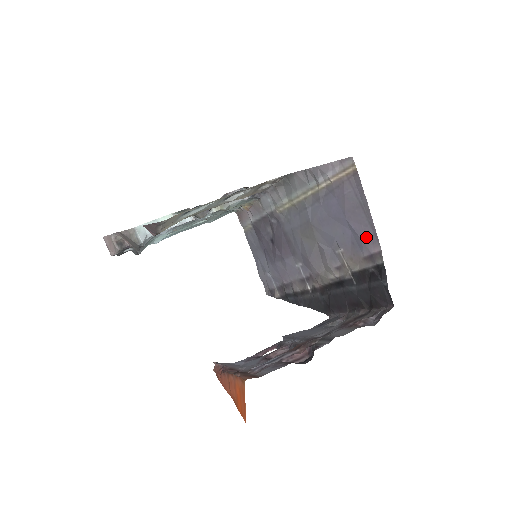
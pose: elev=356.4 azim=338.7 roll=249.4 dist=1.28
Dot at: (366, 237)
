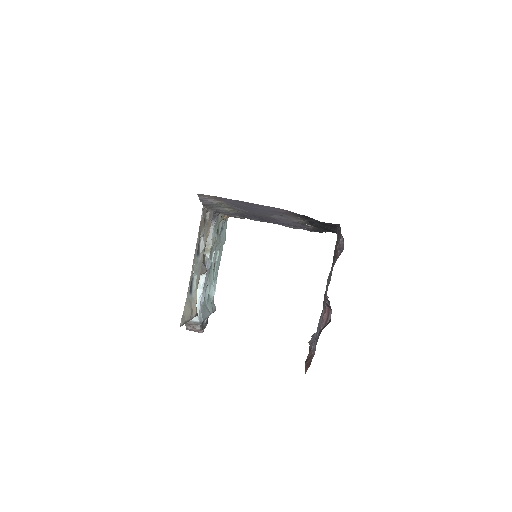
Dot at: (272, 210)
